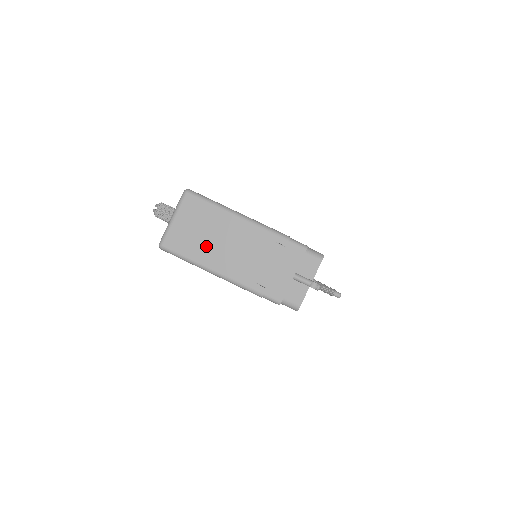
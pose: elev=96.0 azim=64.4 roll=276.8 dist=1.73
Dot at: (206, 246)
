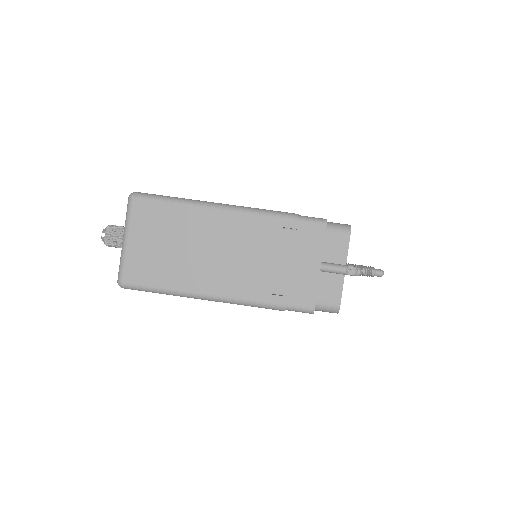
Dot at: (184, 264)
